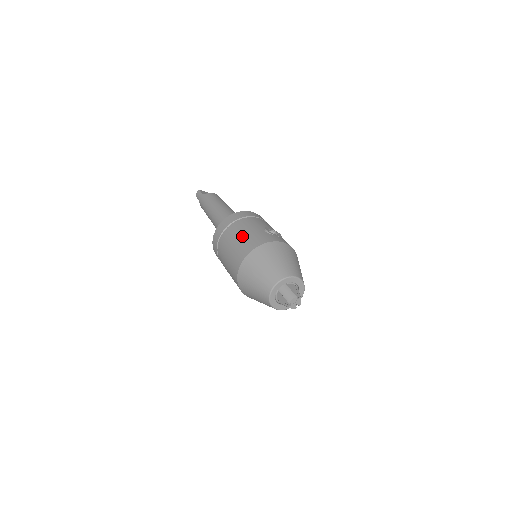
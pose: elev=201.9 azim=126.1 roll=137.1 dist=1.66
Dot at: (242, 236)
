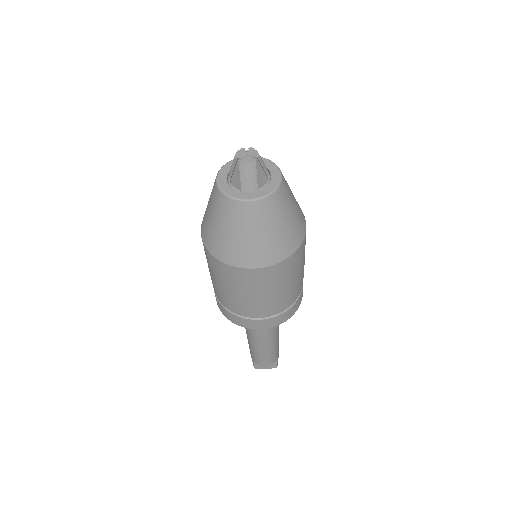
Dot at: occluded
